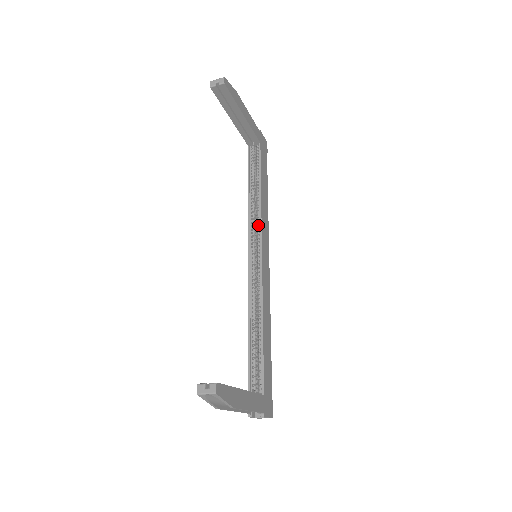
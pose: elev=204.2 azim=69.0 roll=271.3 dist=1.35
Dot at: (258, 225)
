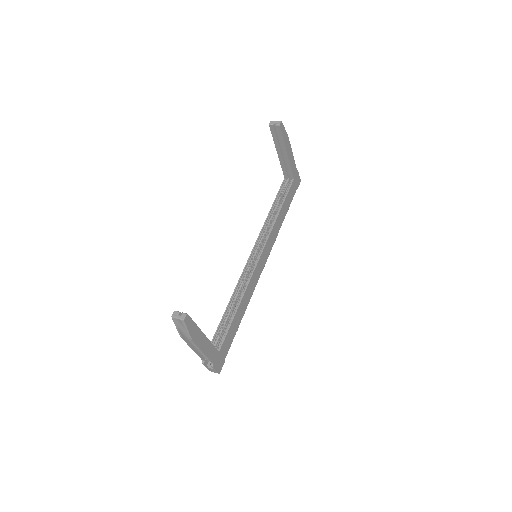
Dot at: (267, 235)
